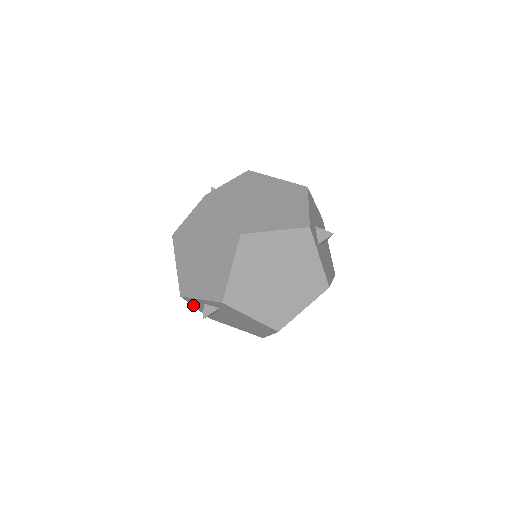
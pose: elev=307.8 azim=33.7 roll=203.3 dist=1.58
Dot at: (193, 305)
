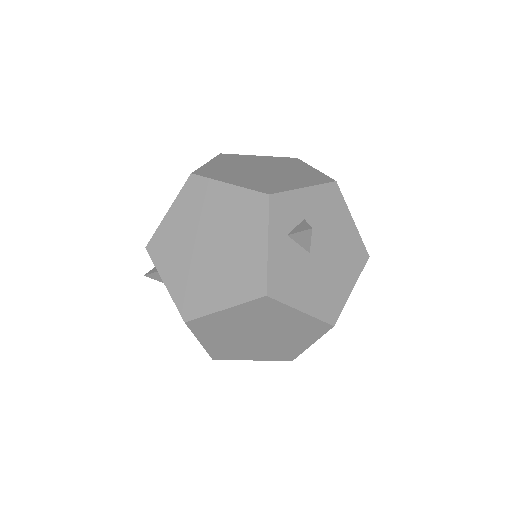
Dot at: occluded
